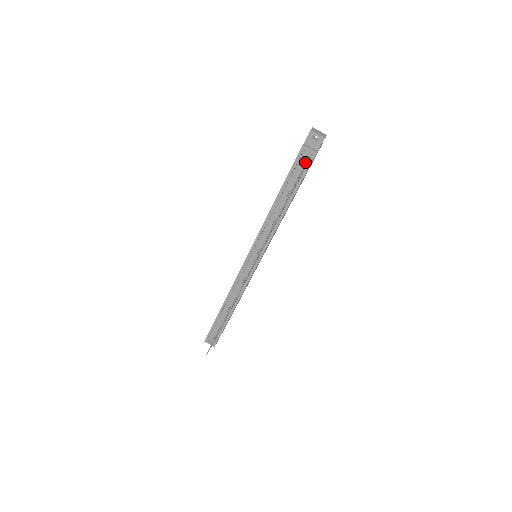
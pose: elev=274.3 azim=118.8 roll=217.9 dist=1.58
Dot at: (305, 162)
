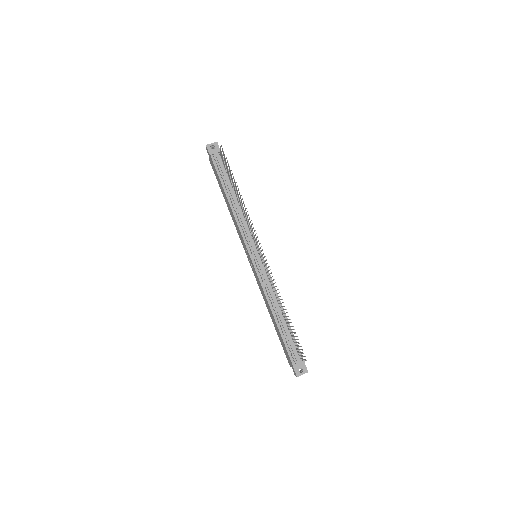
Dot at: (221, 162)
